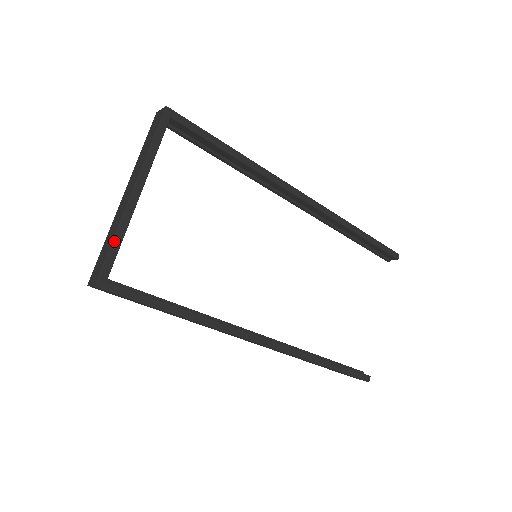
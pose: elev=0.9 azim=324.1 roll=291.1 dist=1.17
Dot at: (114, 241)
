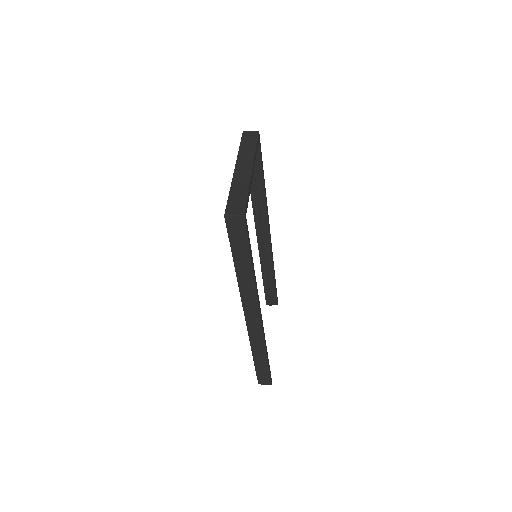
Dot at: (249, 192)
